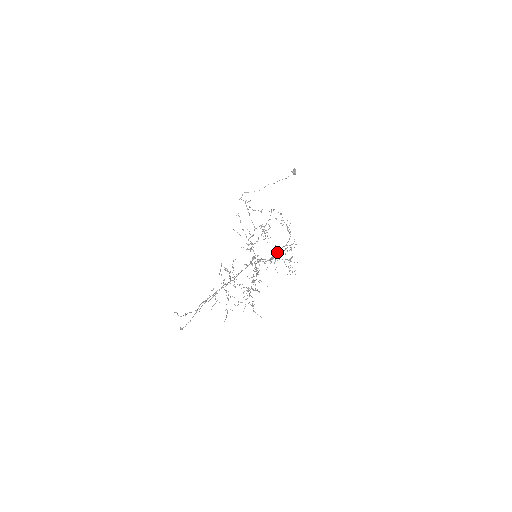
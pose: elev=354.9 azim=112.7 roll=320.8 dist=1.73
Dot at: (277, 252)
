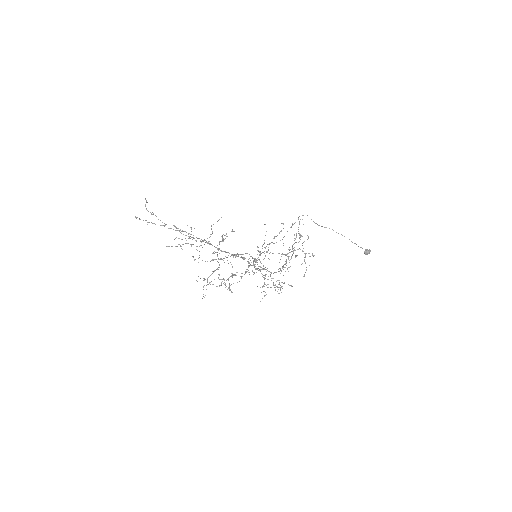
Dot at: (278, 280)
